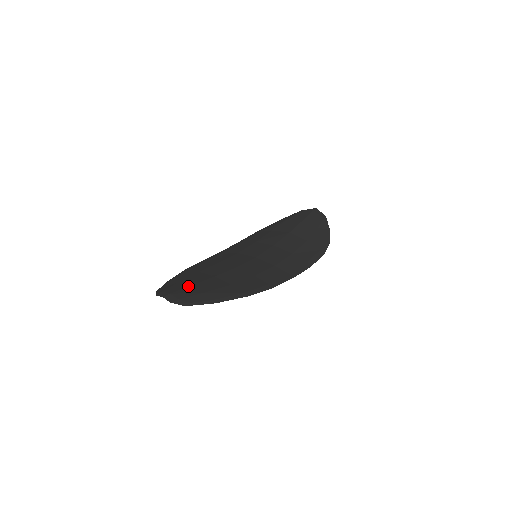
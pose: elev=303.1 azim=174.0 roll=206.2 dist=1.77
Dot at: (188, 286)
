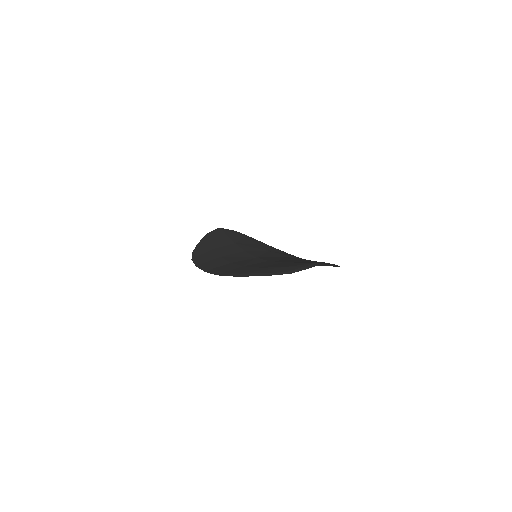
Dot at: occluded
